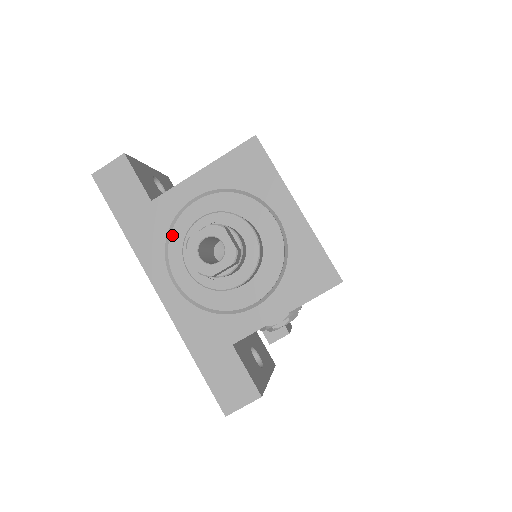
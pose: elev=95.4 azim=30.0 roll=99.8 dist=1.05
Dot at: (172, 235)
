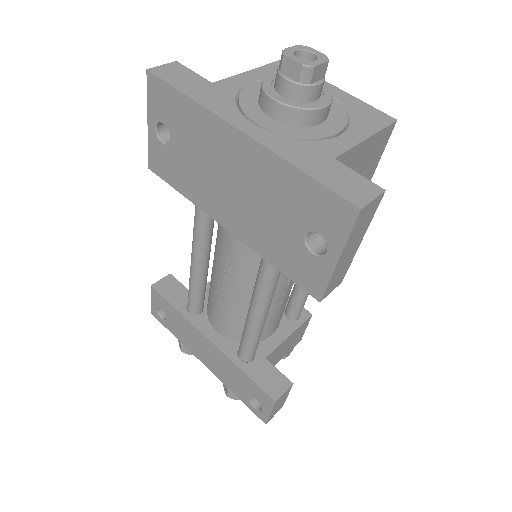
Dot at: (240, 99)
